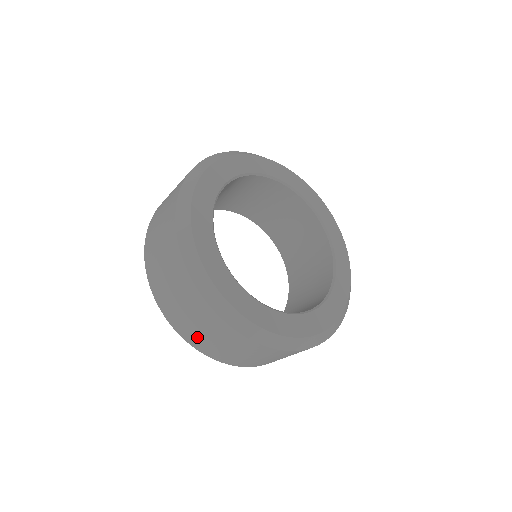
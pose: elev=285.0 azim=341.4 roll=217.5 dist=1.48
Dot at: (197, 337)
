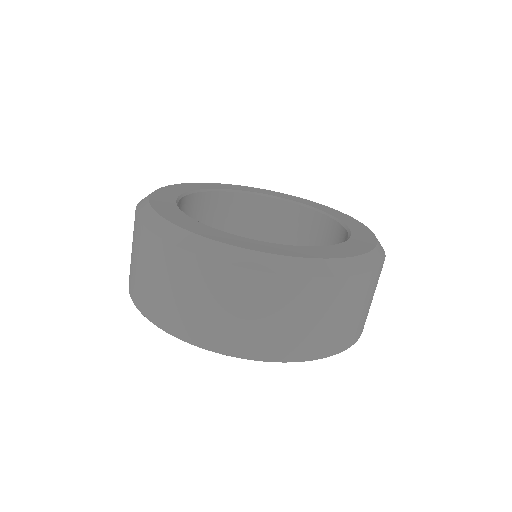
Dot at: (136, 282)
